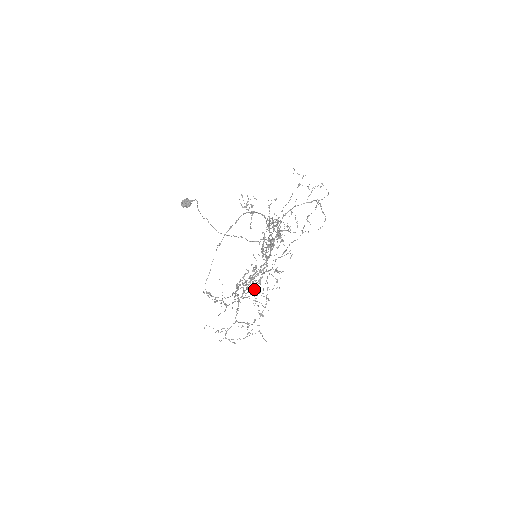
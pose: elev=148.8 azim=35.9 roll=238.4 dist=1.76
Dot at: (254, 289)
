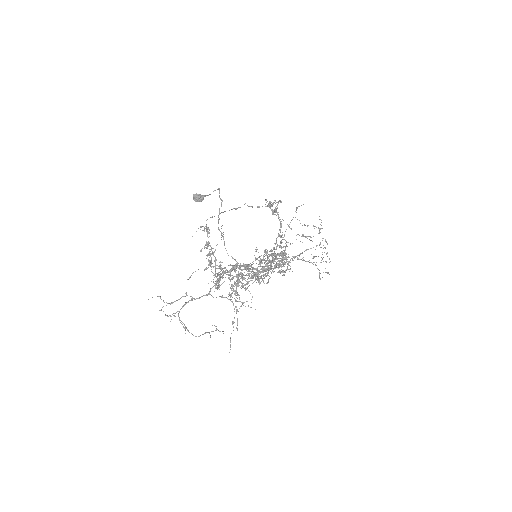
Dot at: occluded
